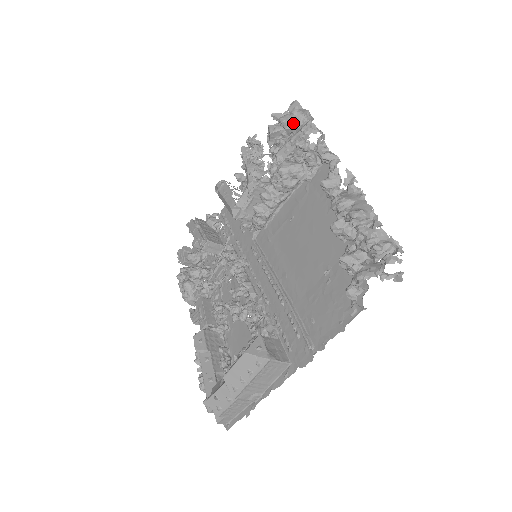
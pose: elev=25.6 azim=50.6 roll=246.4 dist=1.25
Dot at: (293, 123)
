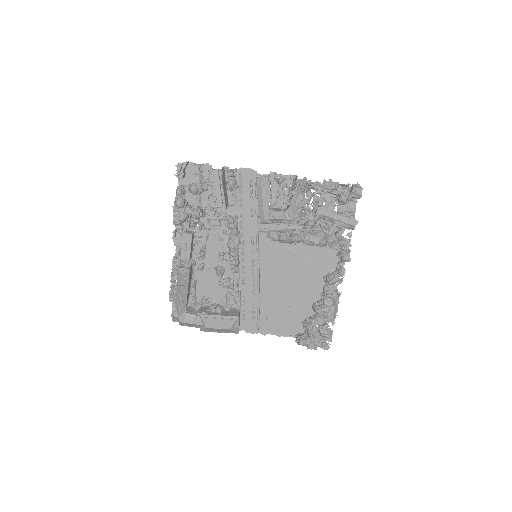
Dot at: occluded
